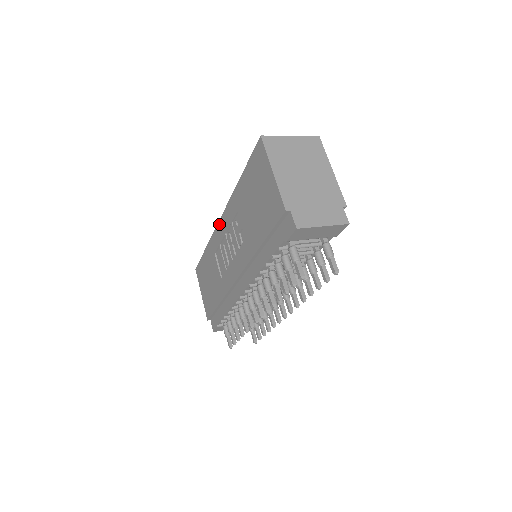
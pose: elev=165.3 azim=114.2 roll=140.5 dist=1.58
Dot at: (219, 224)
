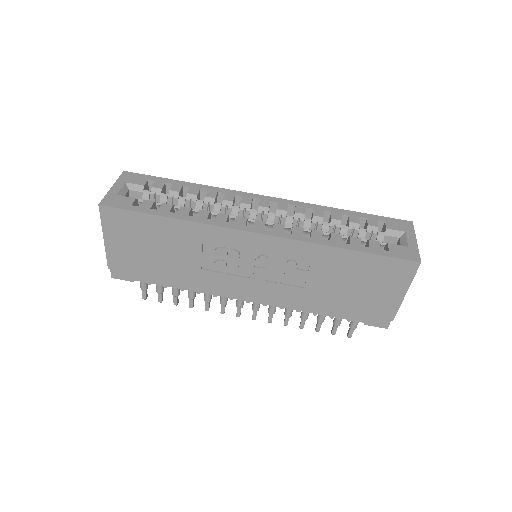
Dot at: (248, 235)
